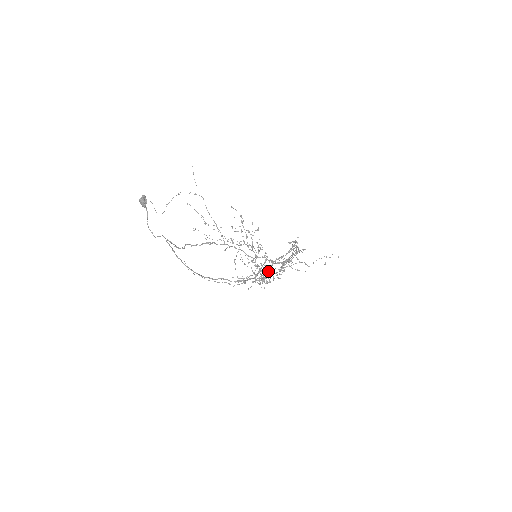
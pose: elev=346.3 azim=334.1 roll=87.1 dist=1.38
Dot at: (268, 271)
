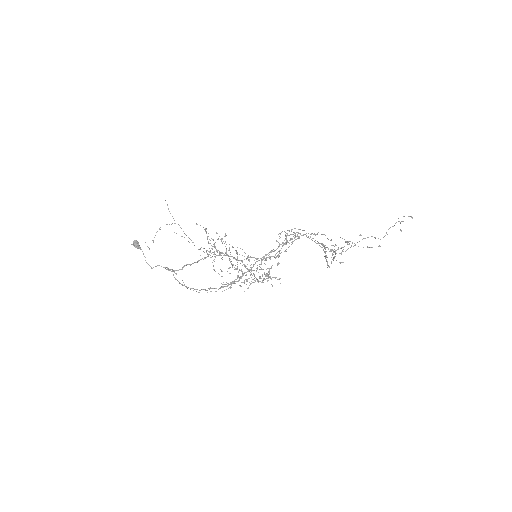
Dot at: (260, 269)
